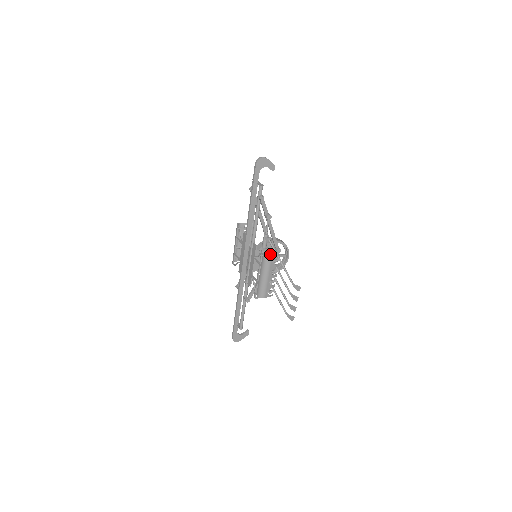
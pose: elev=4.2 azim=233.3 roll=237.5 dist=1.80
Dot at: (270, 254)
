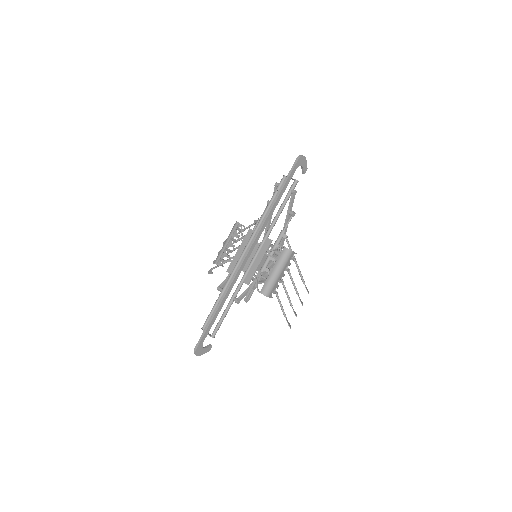
Dot at: occluded
